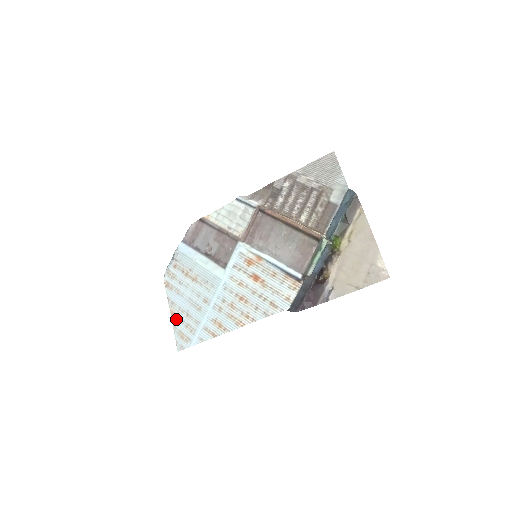
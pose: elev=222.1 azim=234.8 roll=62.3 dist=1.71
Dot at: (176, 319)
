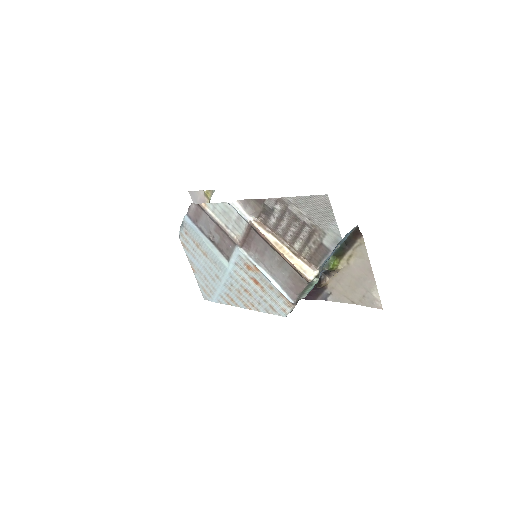
Dot at: (197, 276)
